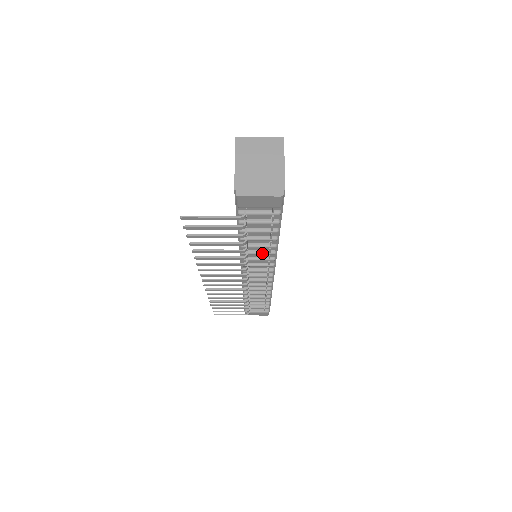
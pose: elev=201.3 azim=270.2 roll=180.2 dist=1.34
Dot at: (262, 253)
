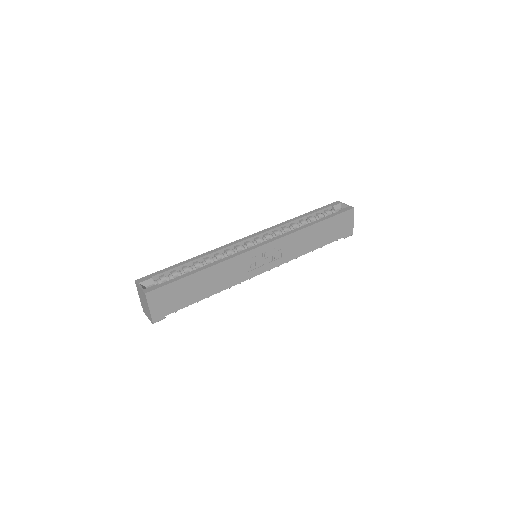
Dot at: occluded
